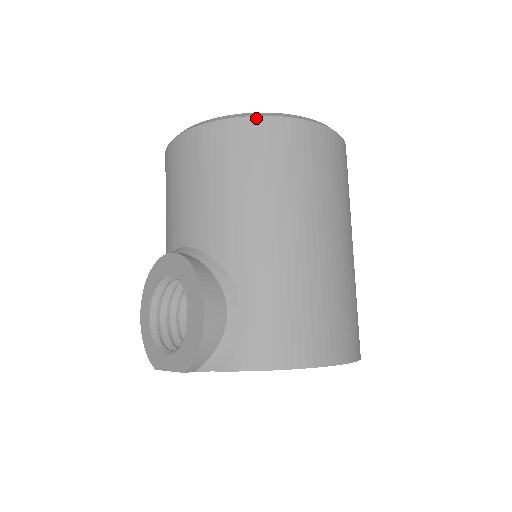
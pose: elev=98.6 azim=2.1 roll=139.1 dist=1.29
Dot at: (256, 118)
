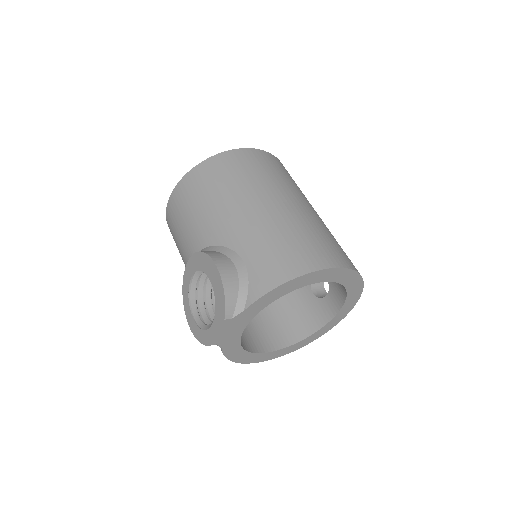
Dot at: (206, 160)
